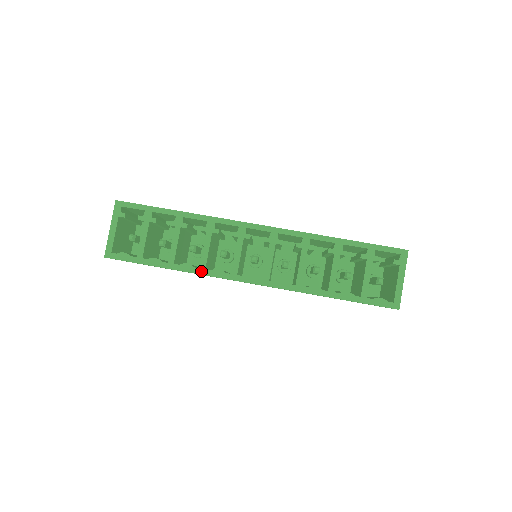
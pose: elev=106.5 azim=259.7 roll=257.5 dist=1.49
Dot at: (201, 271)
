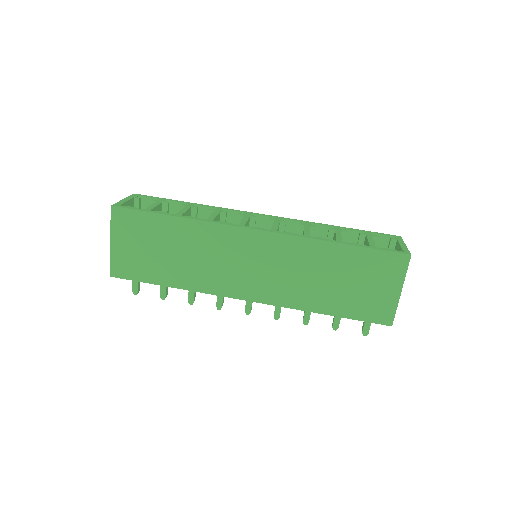
Dot at: (208, 220)
